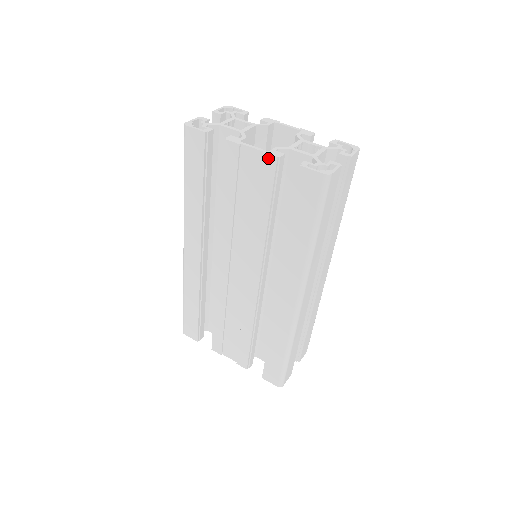
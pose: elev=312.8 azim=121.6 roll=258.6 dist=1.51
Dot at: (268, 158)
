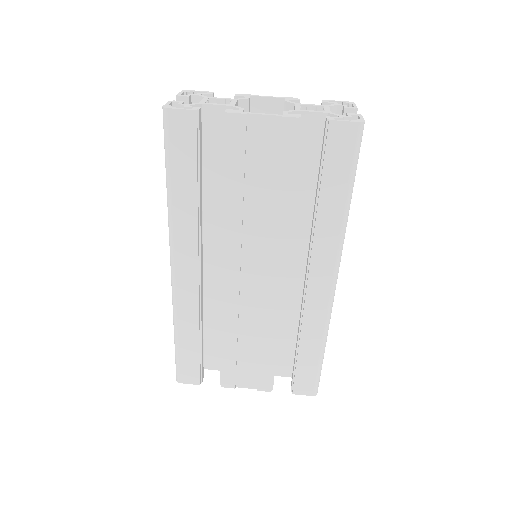
Dot at: (287, 121)
